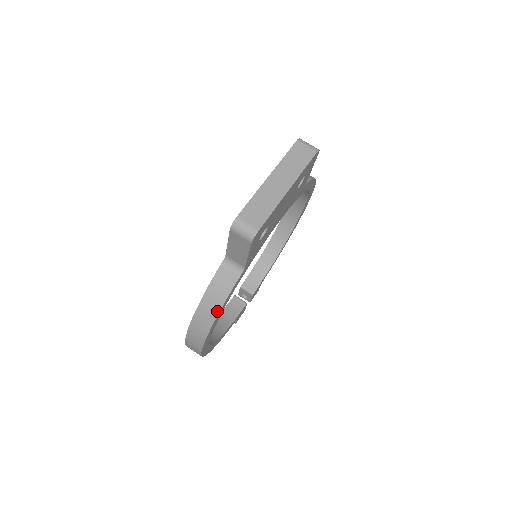
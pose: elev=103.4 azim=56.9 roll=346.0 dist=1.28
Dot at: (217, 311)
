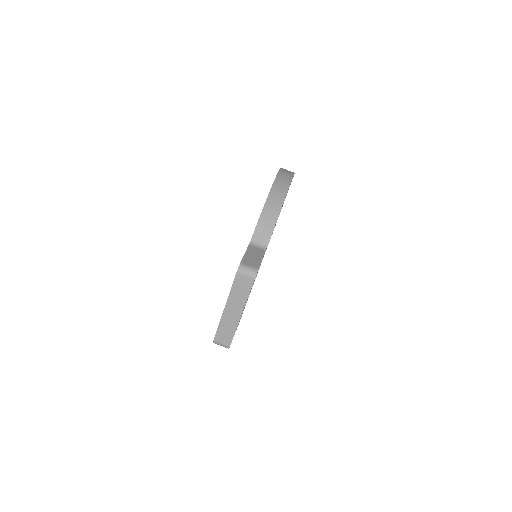
Dot at: occluded
